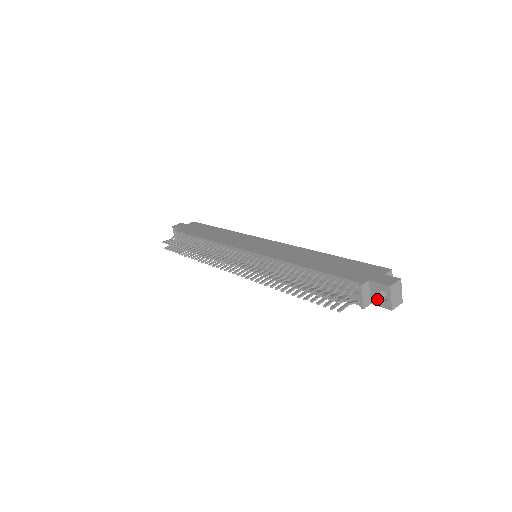
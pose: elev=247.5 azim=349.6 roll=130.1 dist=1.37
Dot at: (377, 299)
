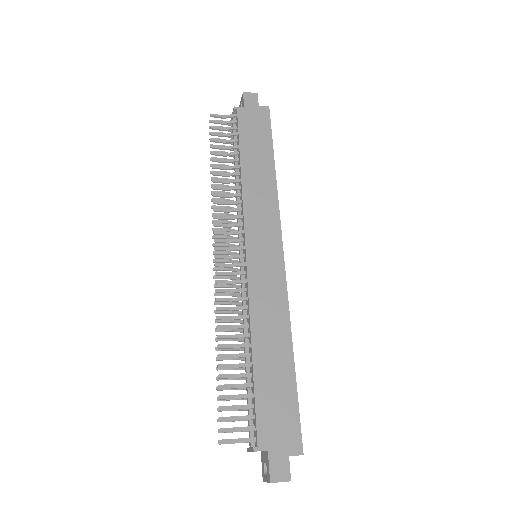
Dot at: (263, 461)
